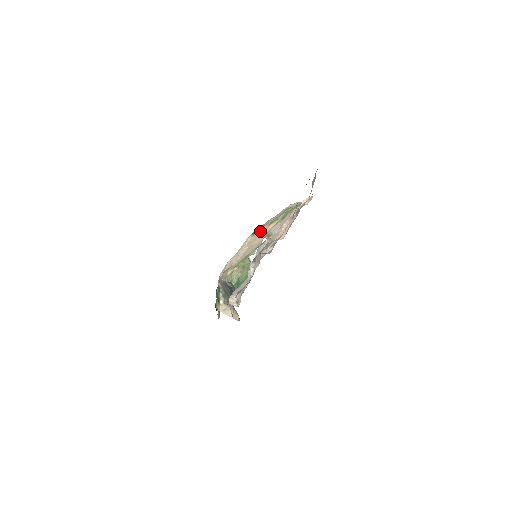
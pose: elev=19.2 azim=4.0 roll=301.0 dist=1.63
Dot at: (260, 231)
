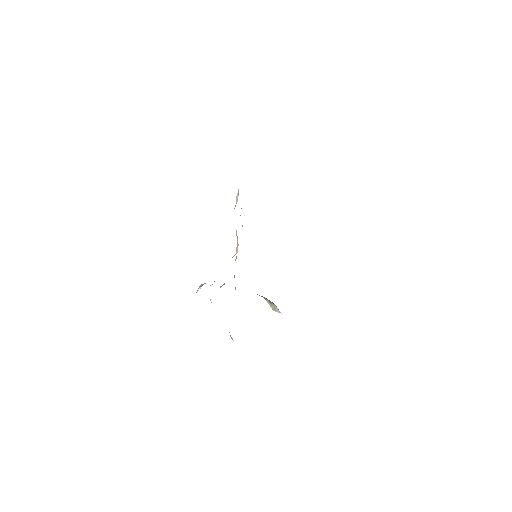
Dot at: occluded
